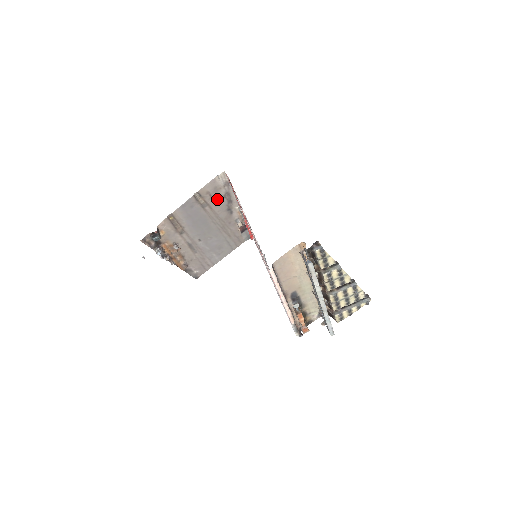
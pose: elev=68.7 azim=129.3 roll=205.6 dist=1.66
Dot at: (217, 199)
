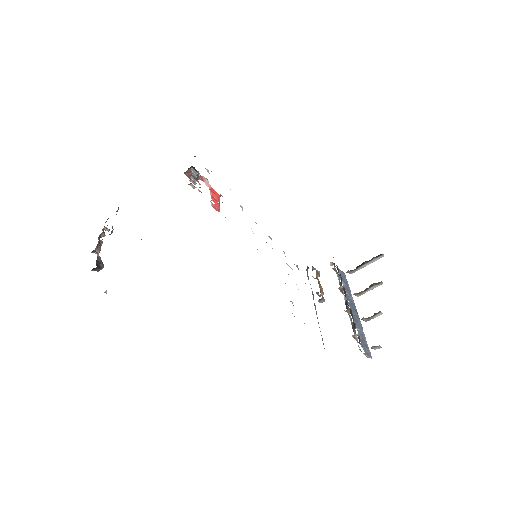
Dot at: occluded
